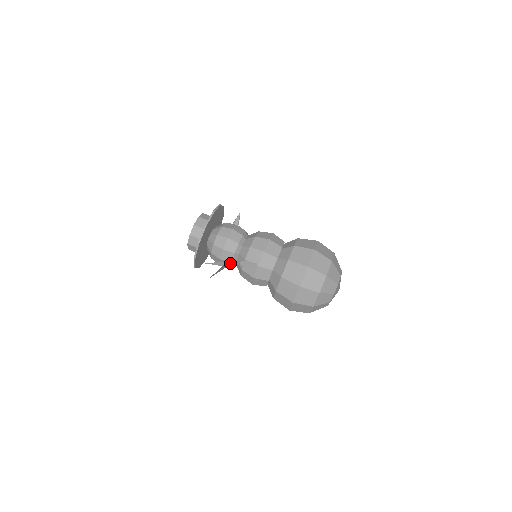
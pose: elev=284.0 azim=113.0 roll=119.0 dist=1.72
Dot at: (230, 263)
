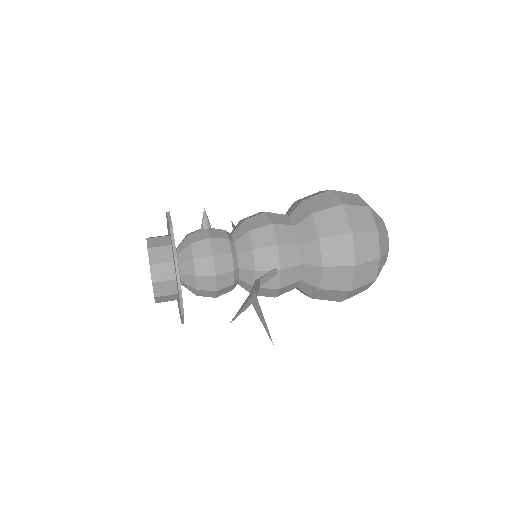
Dot at: (254, 293)
